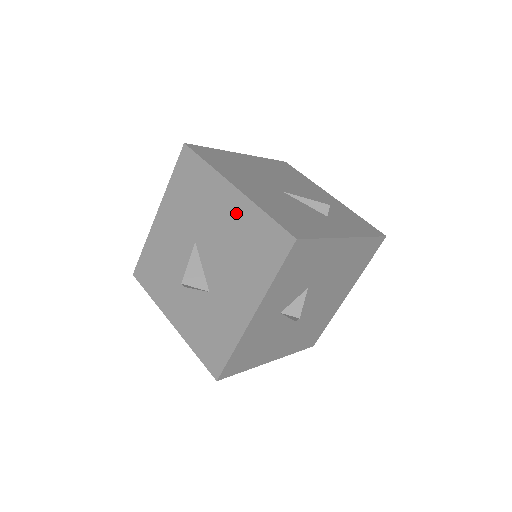
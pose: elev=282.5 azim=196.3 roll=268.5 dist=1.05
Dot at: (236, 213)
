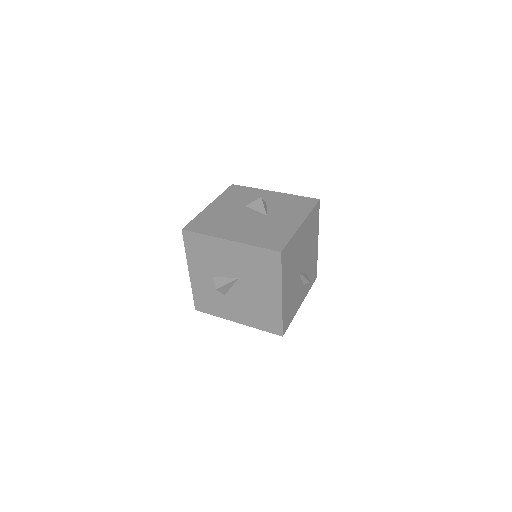
Dot at: (271, 302)
